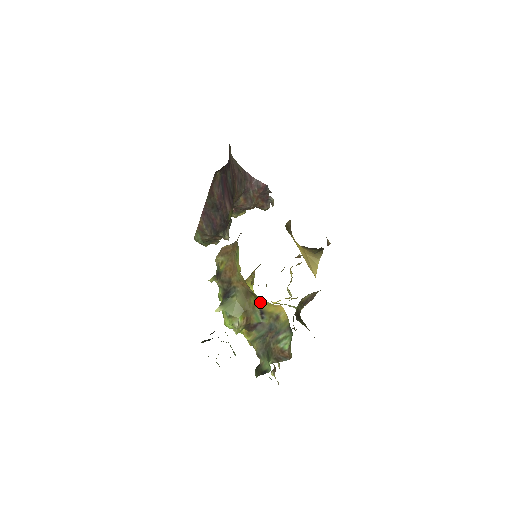
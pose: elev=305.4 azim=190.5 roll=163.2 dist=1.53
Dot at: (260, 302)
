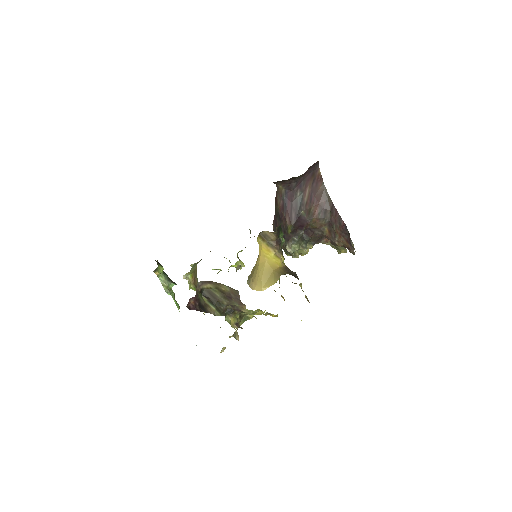
Dot at: occluded
